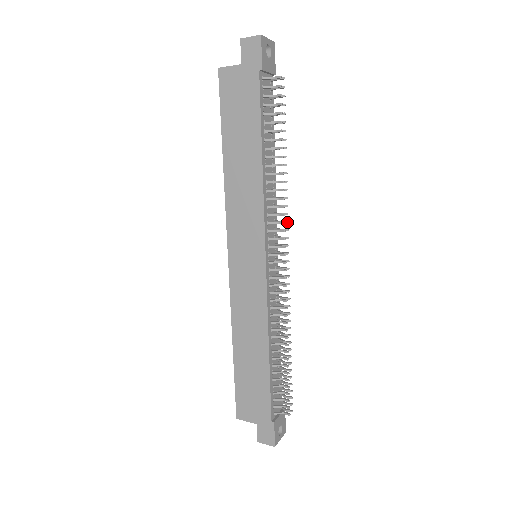
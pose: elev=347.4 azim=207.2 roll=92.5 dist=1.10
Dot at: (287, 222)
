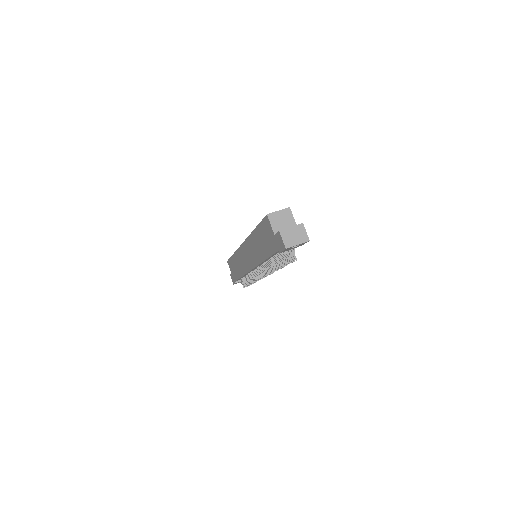
Dot at: (270, 274)
